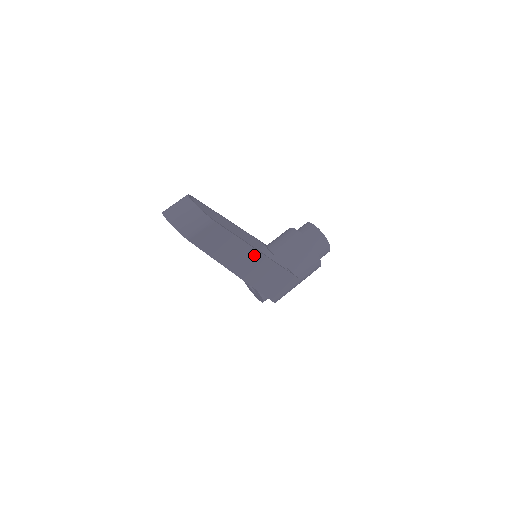
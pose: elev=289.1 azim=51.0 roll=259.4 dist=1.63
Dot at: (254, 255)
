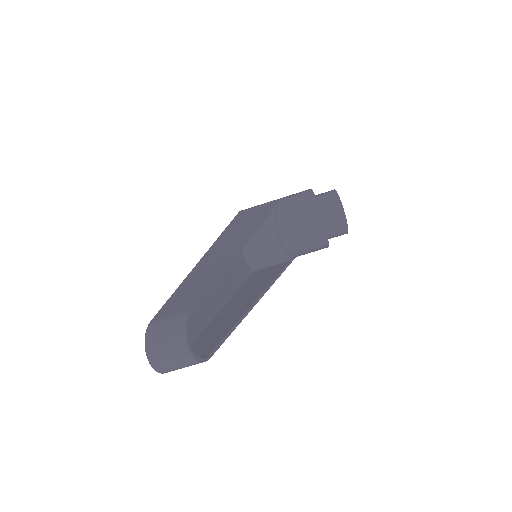
Dot at: occluded
